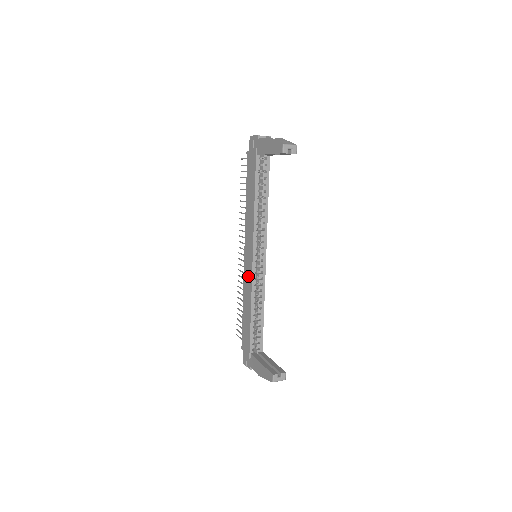
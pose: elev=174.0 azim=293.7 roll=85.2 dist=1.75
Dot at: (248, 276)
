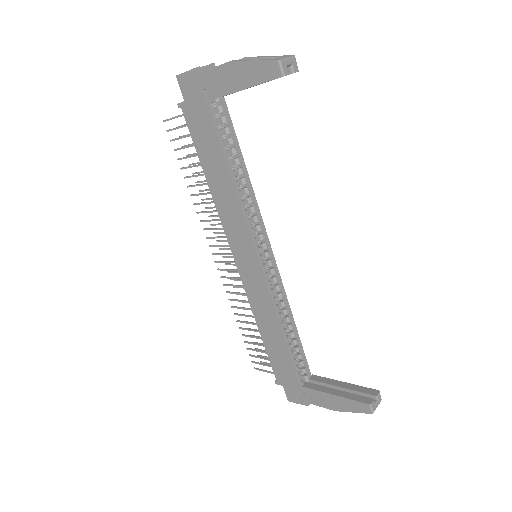
Dot at: (257, 289)
